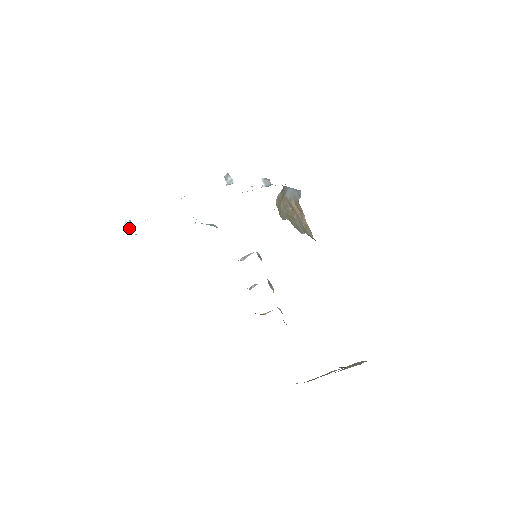
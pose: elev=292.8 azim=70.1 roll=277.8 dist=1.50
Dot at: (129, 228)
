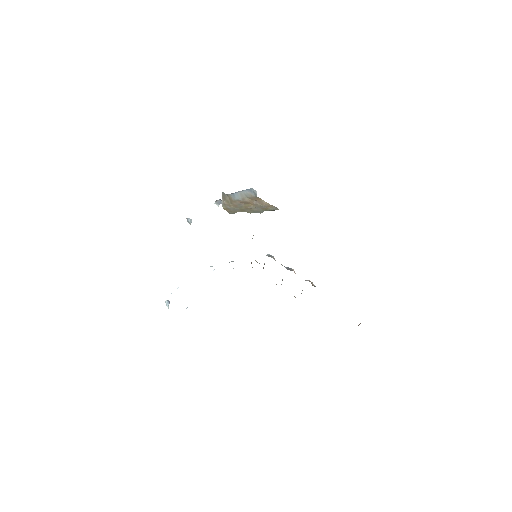
Dot at: occluded
